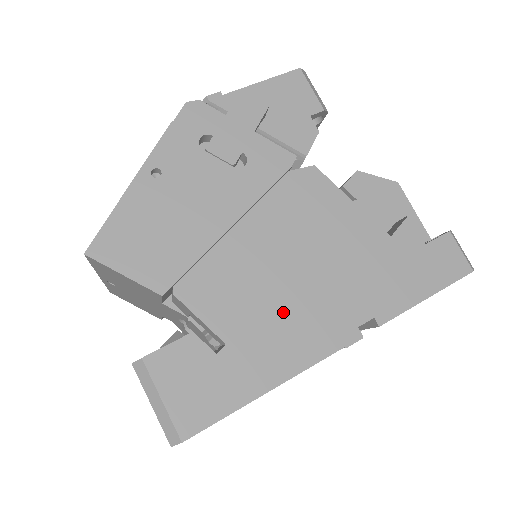
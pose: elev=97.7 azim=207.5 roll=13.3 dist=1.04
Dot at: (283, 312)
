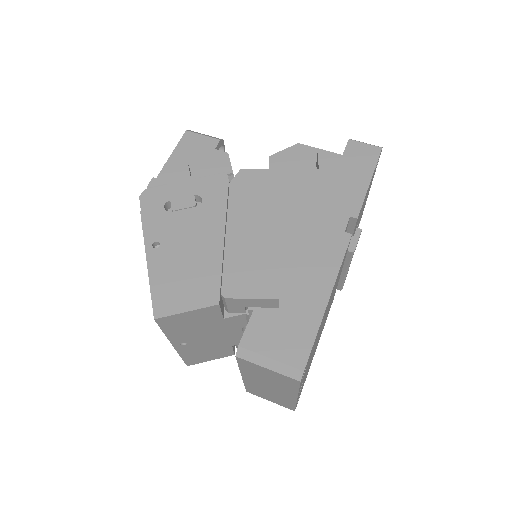
Dot at: (296, 256)
